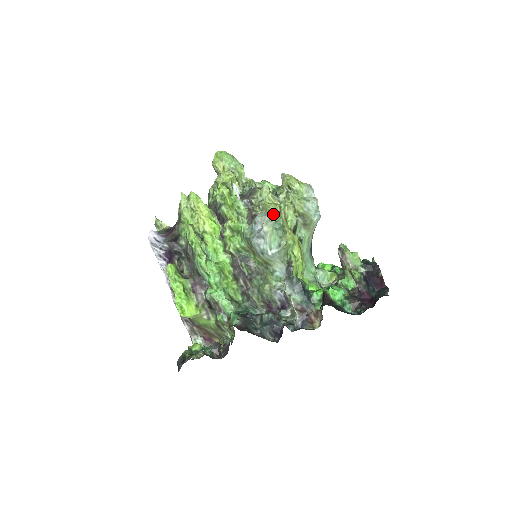
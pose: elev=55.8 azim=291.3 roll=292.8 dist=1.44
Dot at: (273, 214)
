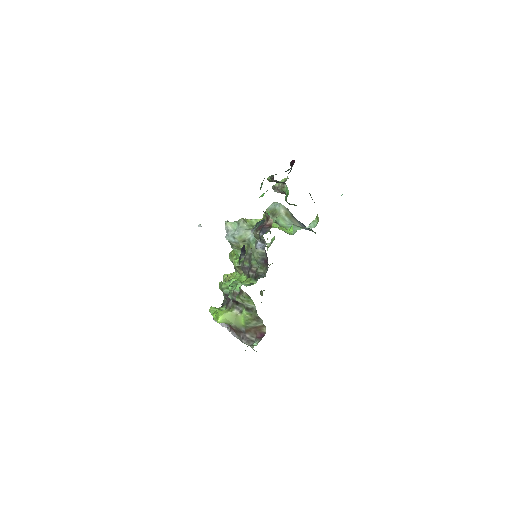
Dot at: occluded
